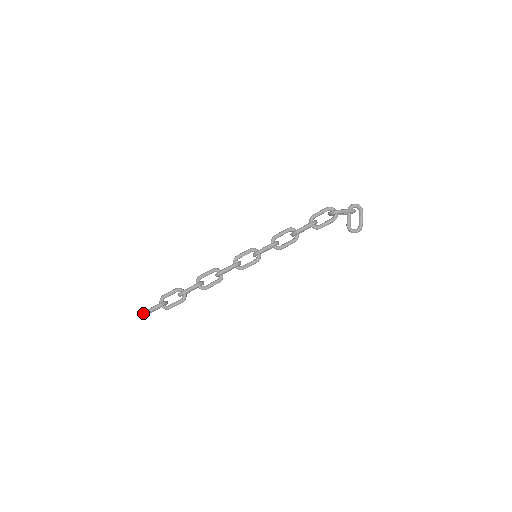
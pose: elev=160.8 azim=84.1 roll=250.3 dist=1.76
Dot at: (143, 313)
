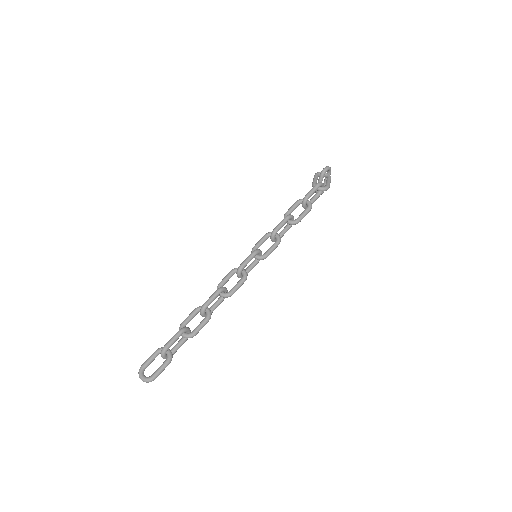
Dot at: (151, 381)
